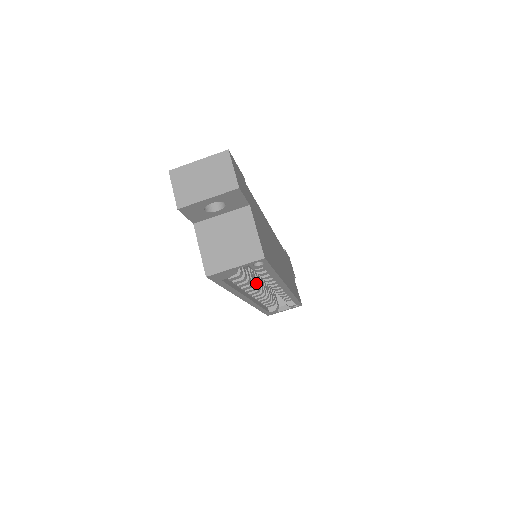
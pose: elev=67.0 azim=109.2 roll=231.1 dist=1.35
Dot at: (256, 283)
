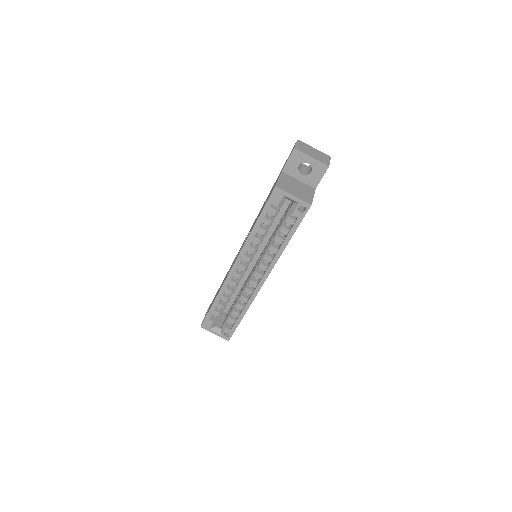
Dot at: (252, 258)
